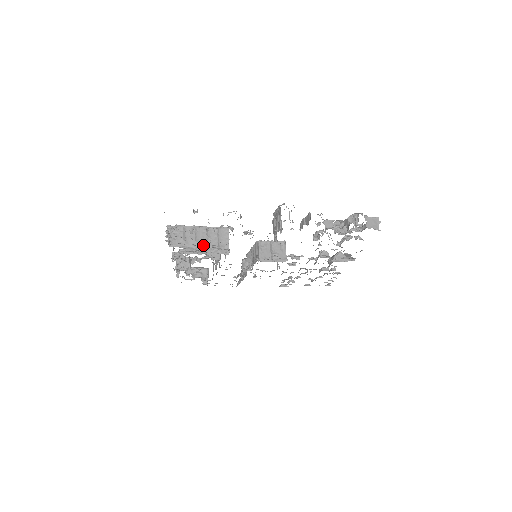
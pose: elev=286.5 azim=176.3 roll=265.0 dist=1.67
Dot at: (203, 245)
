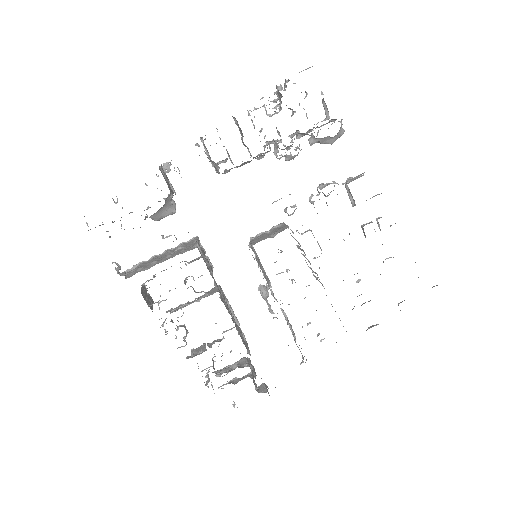
Dot at: (165, 259)
